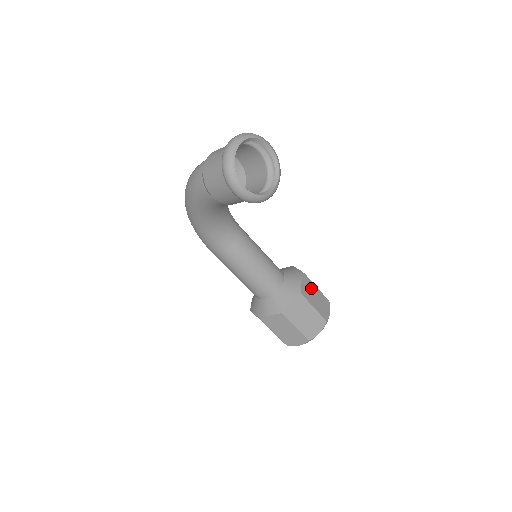
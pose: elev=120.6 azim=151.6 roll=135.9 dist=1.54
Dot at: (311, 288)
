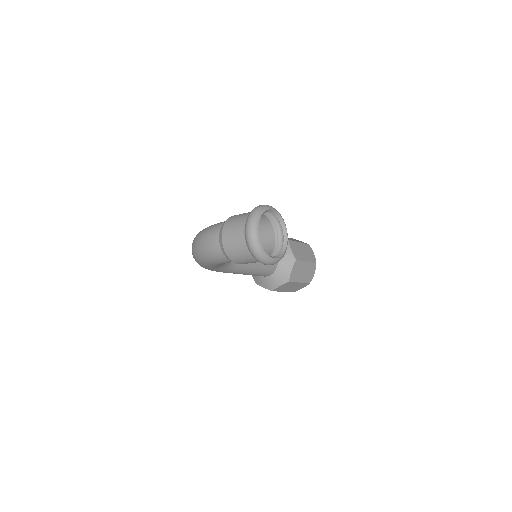
Dot at: (297, 247)
